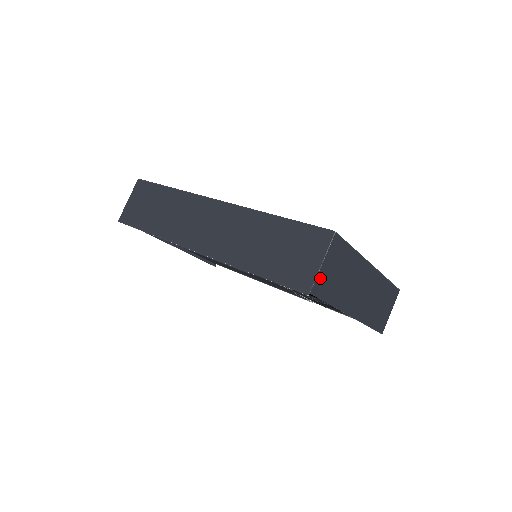
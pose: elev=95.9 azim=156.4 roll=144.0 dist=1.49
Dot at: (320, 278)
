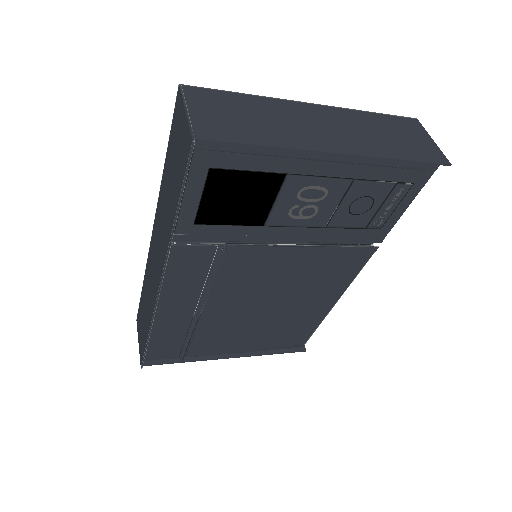
Dot at: (202, 124)
